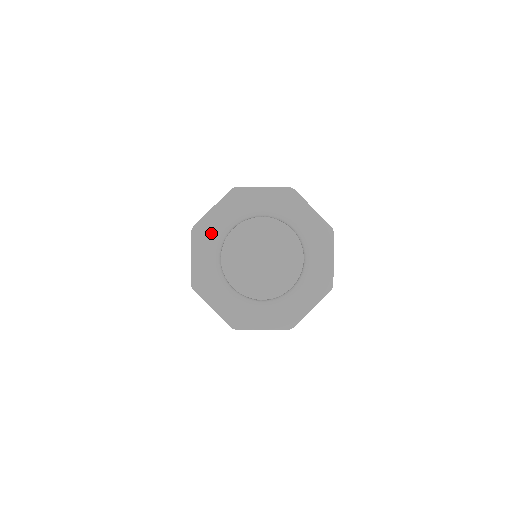
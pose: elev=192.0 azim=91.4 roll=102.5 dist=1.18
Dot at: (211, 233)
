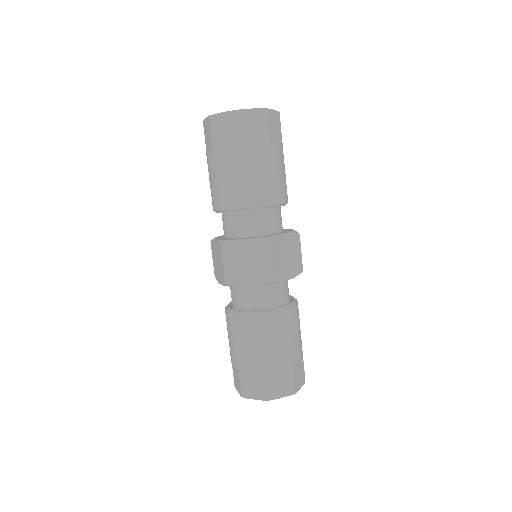
Dot at: occluded
